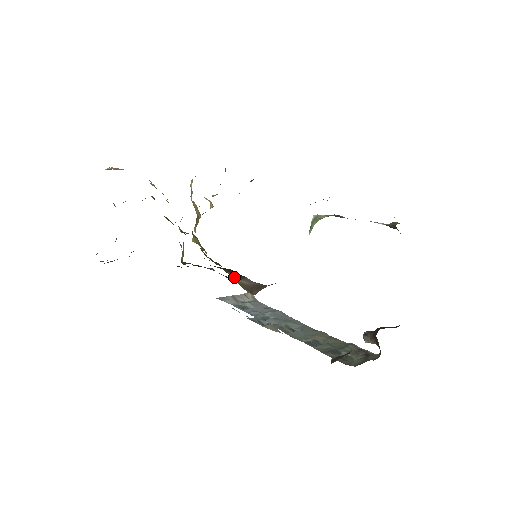
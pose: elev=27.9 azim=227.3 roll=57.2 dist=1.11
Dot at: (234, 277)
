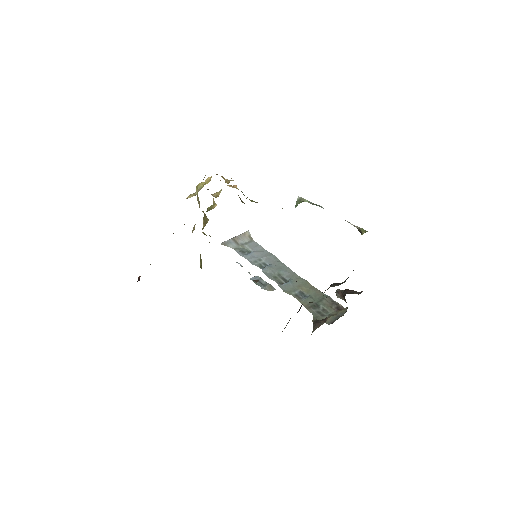
Dot at: occluded
